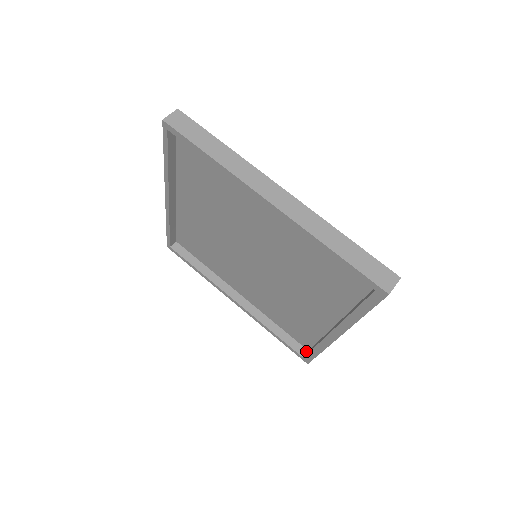
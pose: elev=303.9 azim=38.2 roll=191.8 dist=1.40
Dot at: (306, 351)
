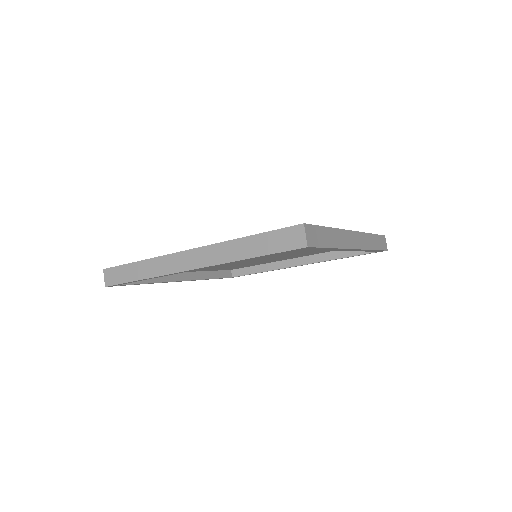
Dot at: occluded
